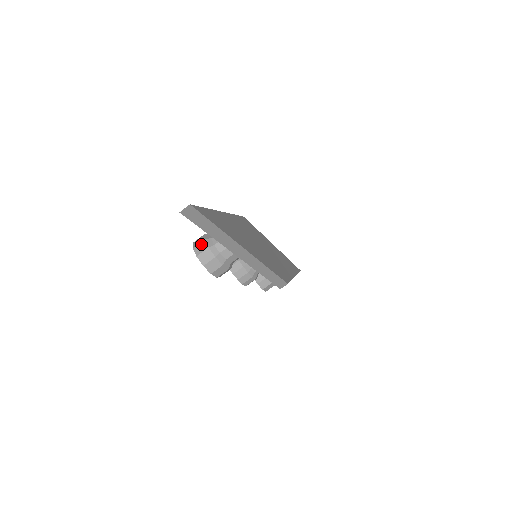
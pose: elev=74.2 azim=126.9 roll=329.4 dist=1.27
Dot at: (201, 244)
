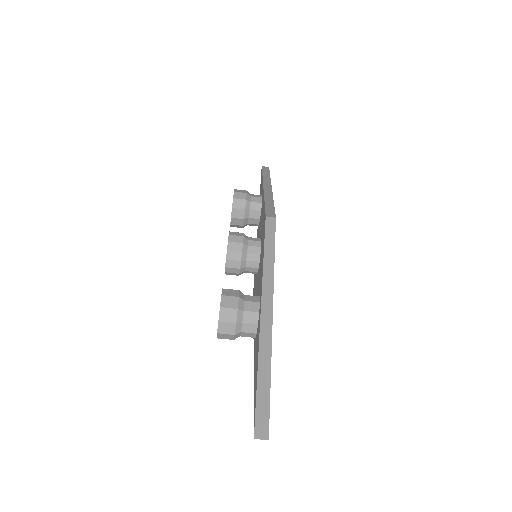
Dot at: (230, 325)
